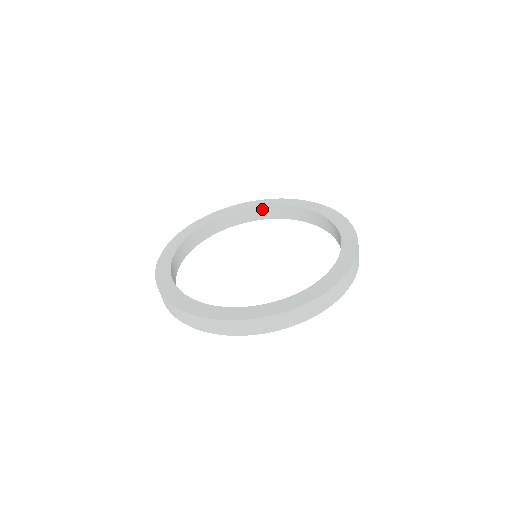
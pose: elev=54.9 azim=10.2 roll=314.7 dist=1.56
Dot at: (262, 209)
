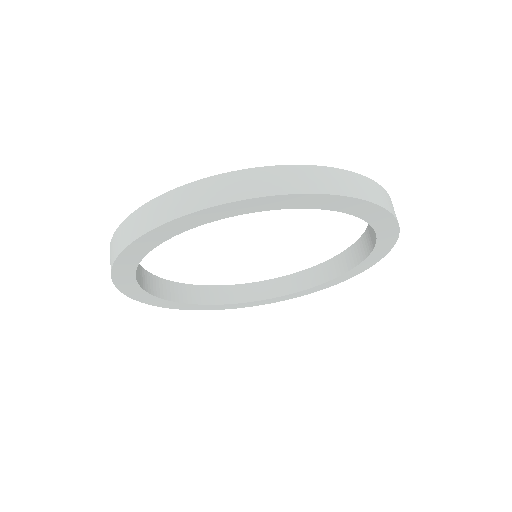
Dot at: (330, 264)
